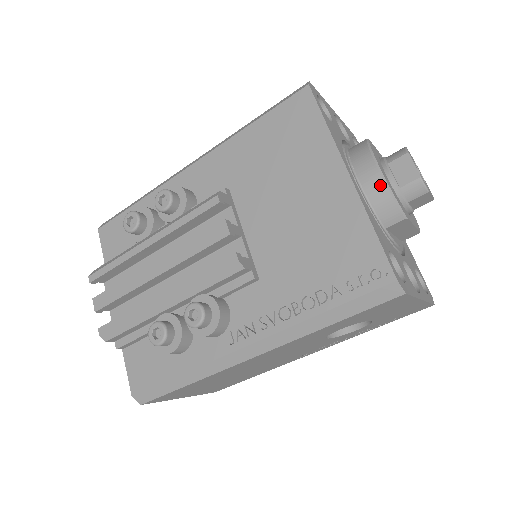
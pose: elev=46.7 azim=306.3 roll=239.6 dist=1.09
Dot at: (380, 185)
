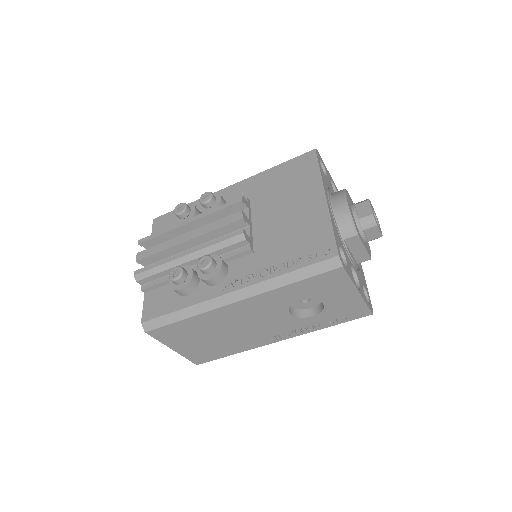
Dot at: (345, 210)
